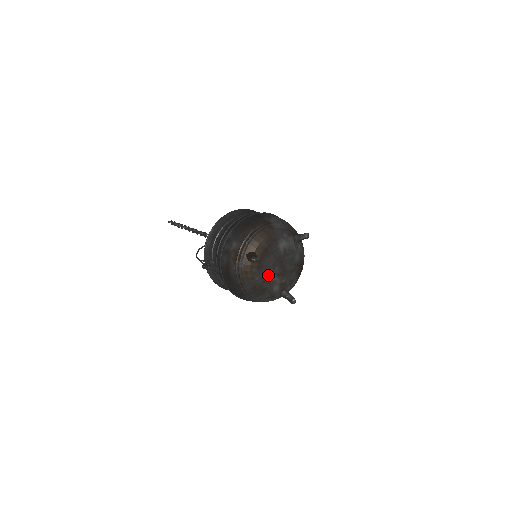
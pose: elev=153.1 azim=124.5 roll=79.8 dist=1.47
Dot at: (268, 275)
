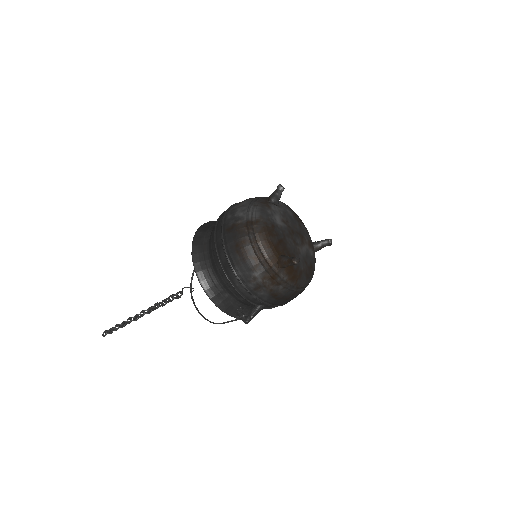
Dot at: (301, 254)
